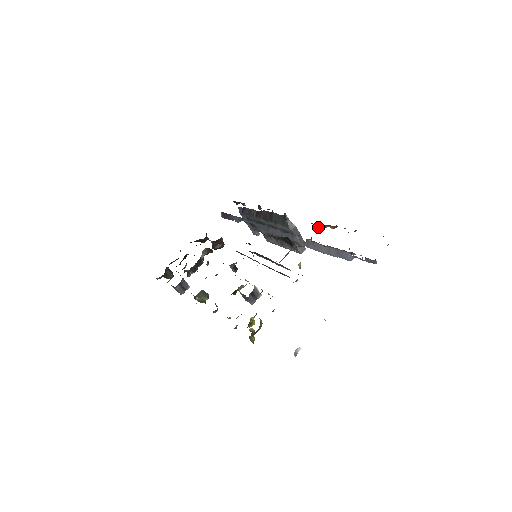
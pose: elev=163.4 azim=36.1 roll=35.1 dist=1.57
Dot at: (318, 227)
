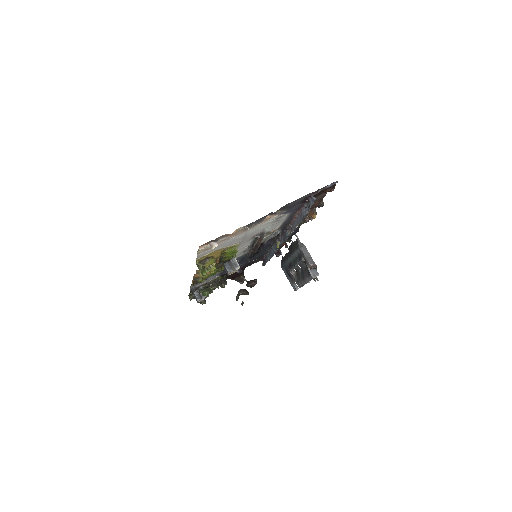
Dot at: (305, 221)
